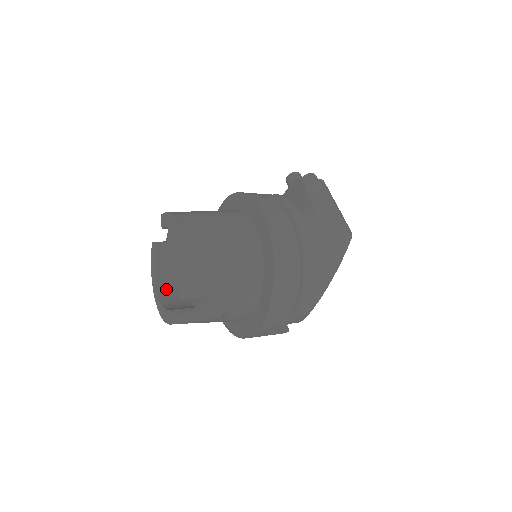
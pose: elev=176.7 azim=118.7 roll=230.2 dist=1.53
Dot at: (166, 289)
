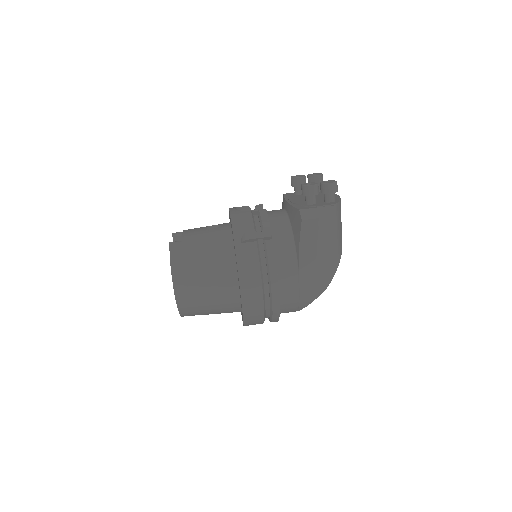
Dot at: occluded
